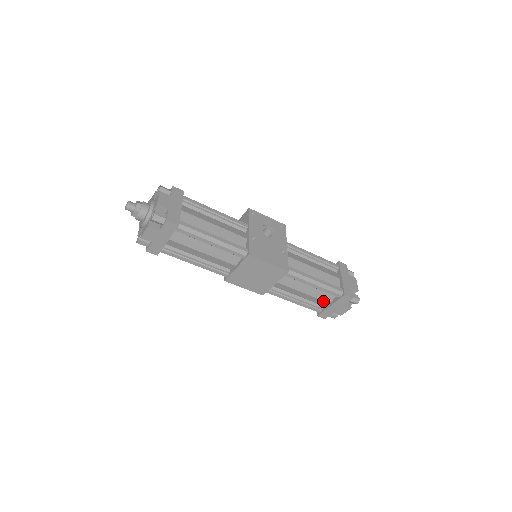
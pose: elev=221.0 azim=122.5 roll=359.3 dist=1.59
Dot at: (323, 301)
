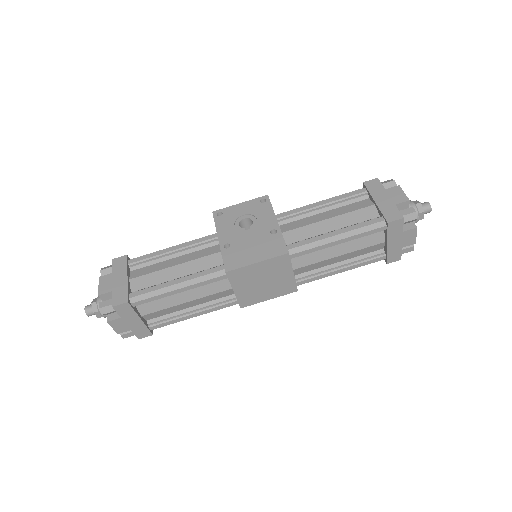
Dot at: (374, 246)
